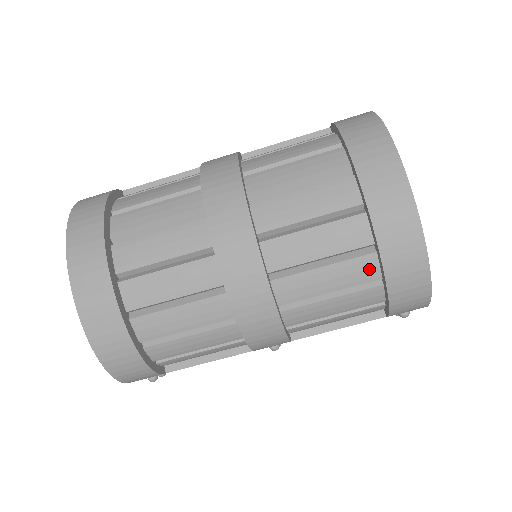
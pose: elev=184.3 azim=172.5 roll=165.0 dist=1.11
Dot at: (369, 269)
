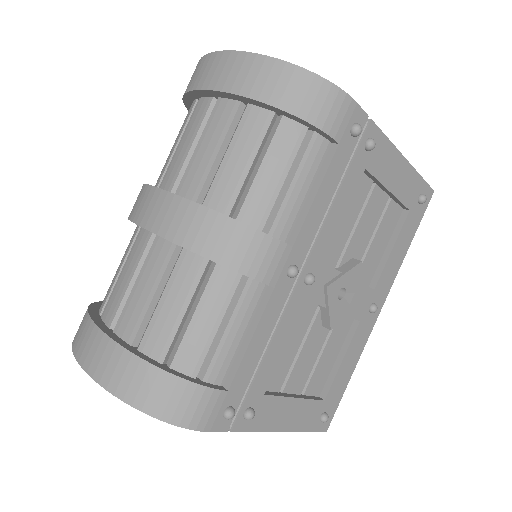
Dot at: (257, 118)
